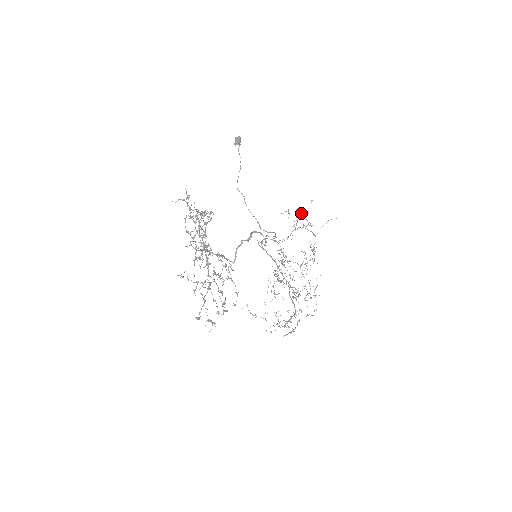
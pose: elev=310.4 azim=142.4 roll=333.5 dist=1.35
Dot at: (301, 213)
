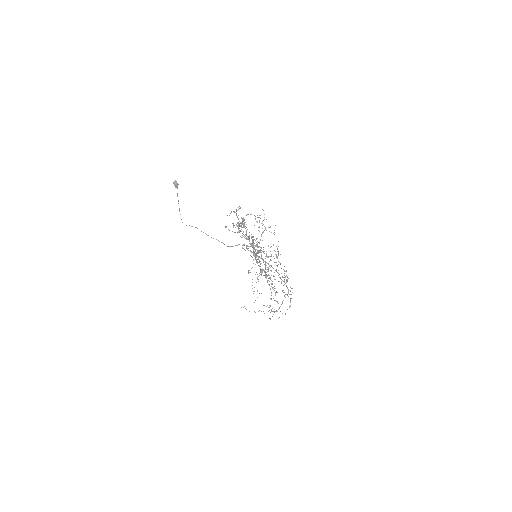
Dot at: (259, 221)
